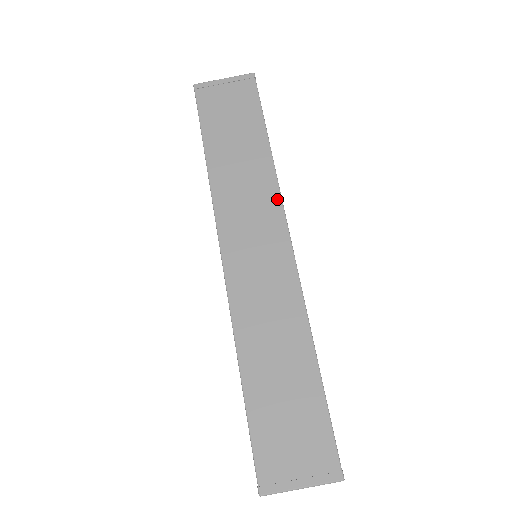
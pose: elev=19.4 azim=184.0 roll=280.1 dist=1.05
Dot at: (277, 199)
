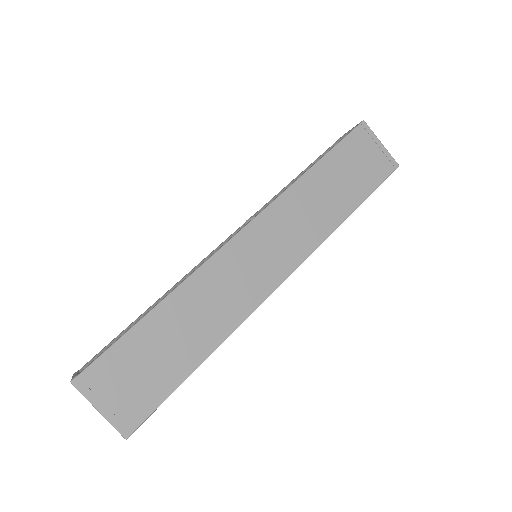
Dot at: (312, 247)
